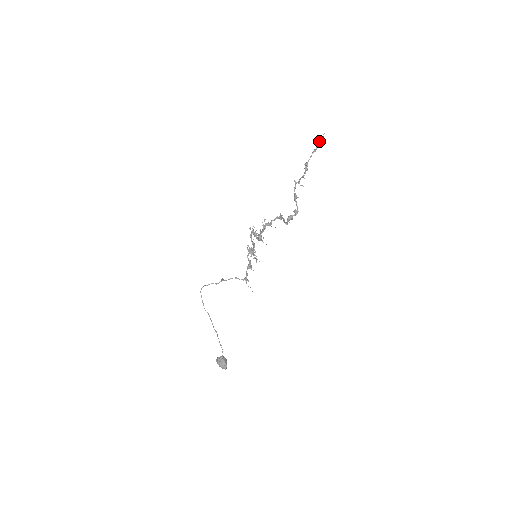
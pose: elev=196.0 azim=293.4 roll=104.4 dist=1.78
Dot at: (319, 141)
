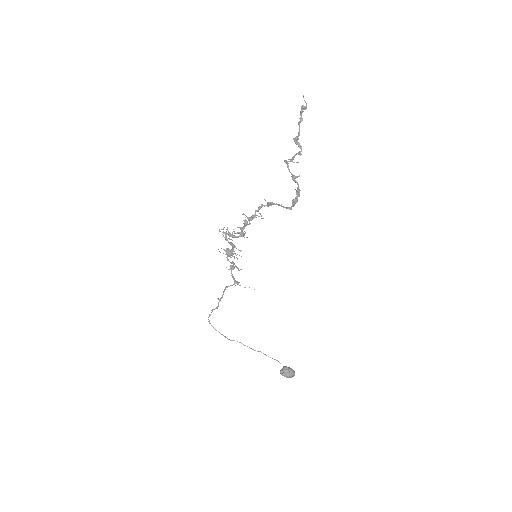
Dot at: (303, 107)
